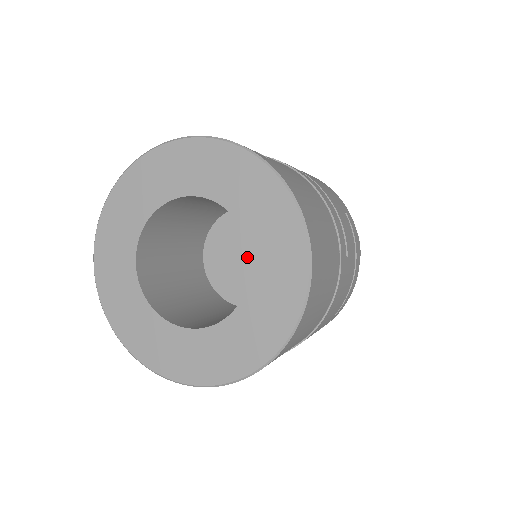
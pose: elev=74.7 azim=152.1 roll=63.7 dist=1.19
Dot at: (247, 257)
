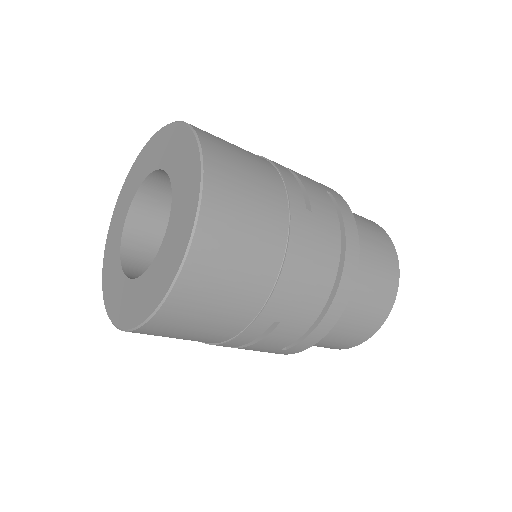
Dot at: occluded
